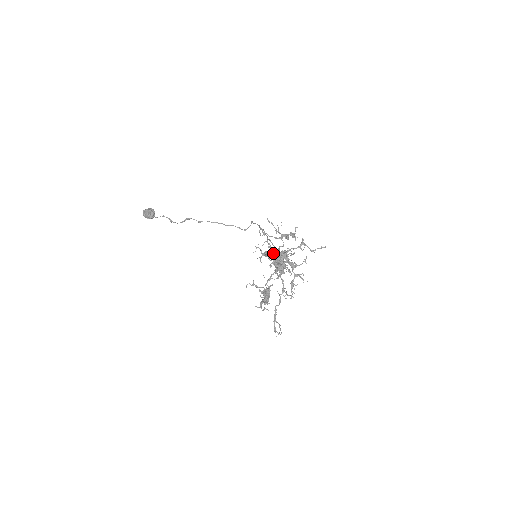
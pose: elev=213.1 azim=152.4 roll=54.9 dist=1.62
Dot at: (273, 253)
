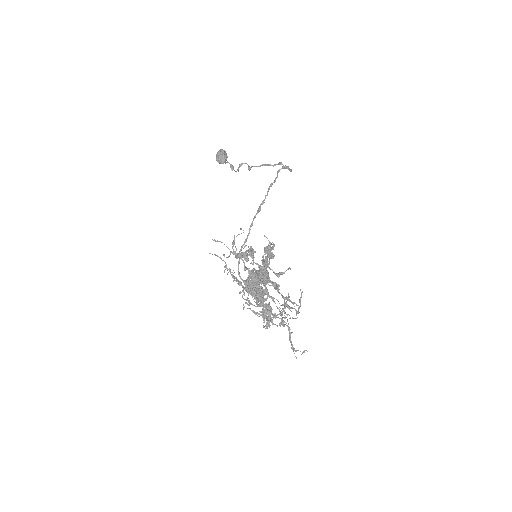
Dot at: (263, 258)
